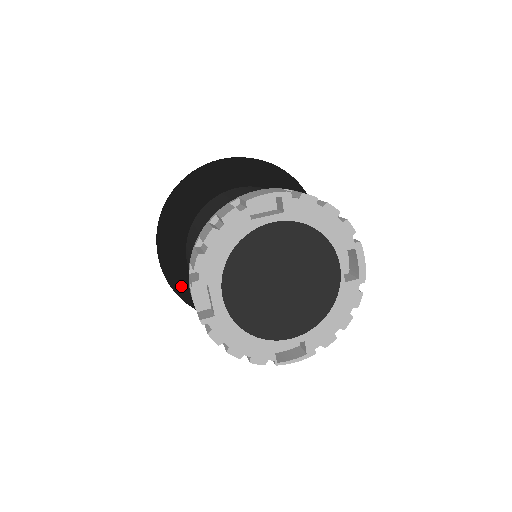
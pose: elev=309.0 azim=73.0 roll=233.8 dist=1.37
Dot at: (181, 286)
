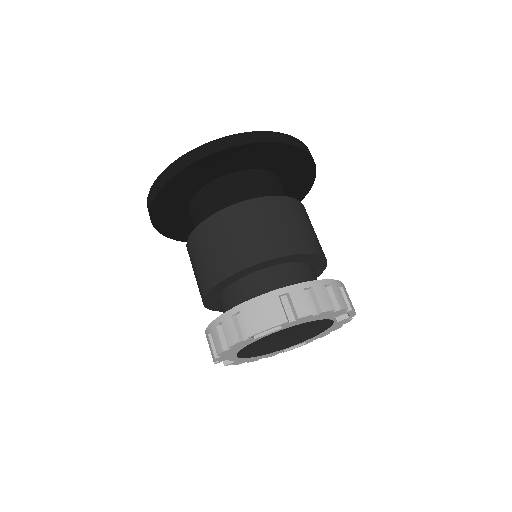
Dot at: (186, 237)
